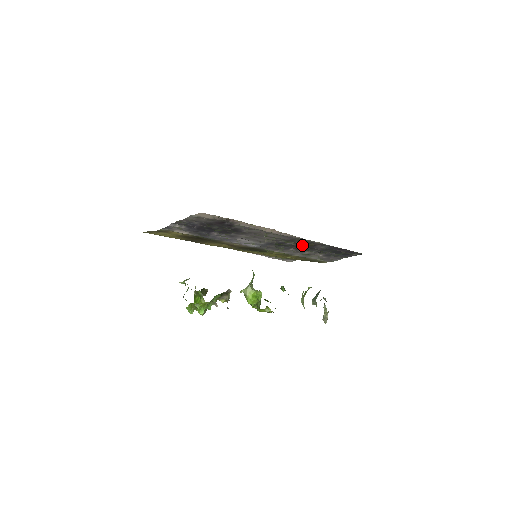
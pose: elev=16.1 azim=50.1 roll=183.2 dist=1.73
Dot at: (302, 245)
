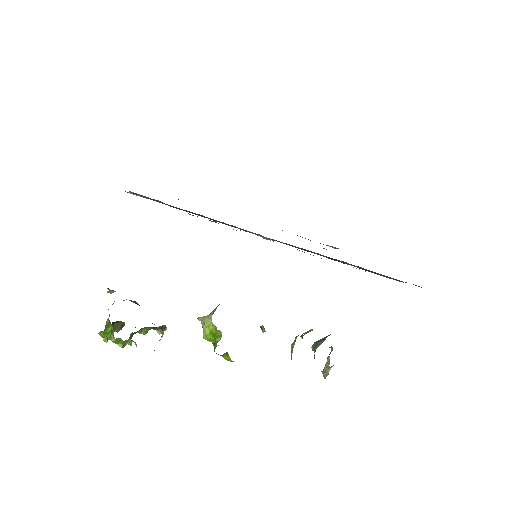
Dot at: (328, 258)
